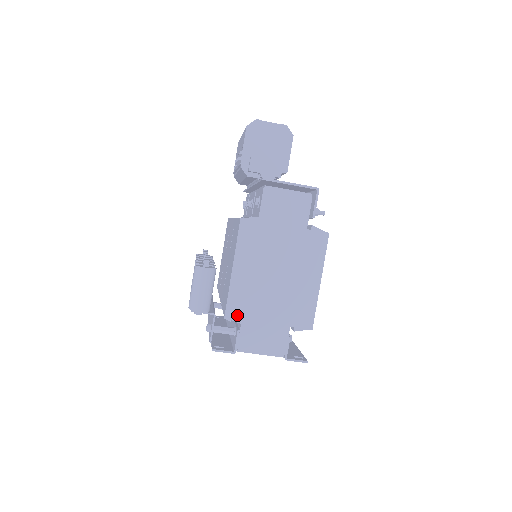
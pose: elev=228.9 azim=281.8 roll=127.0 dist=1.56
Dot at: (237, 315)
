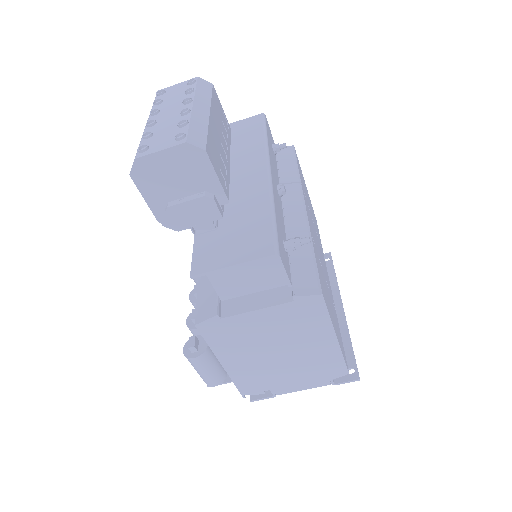
Dot at: (254, 390)
